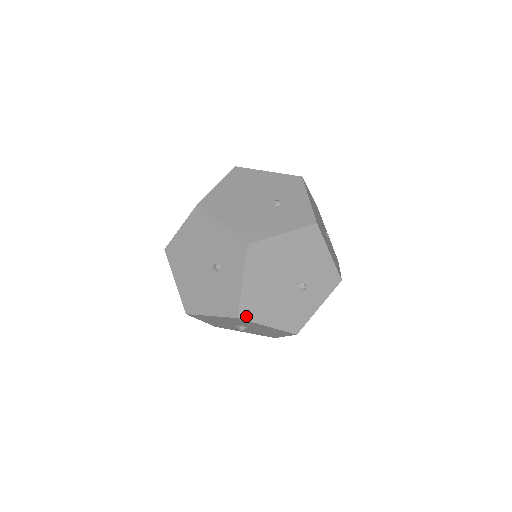
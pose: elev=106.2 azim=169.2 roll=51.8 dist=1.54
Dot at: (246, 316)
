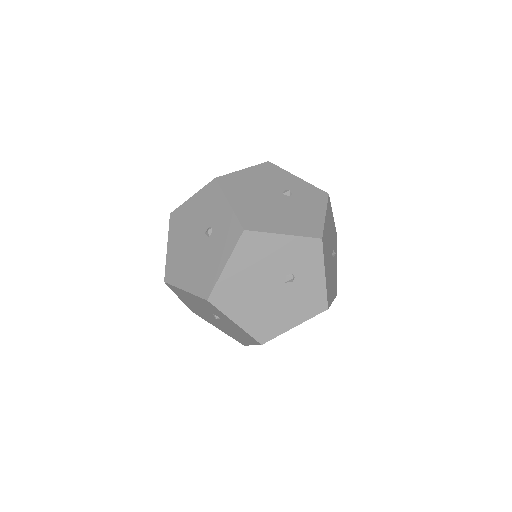
Dot at: (267, 338)
